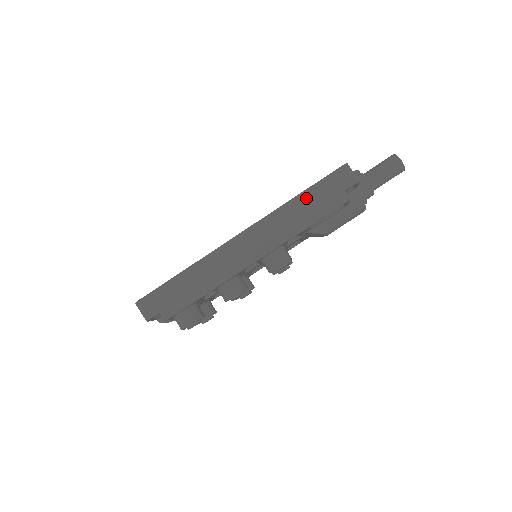
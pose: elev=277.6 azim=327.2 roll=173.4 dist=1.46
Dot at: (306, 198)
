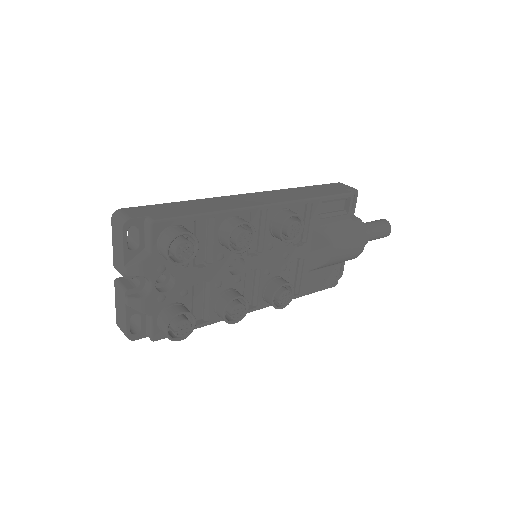
Dot at: (312, 188)
